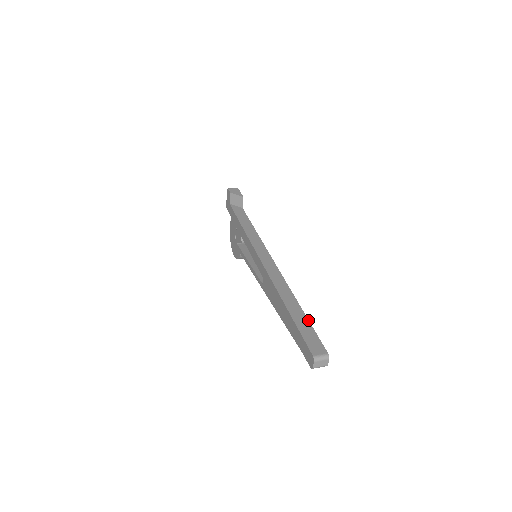
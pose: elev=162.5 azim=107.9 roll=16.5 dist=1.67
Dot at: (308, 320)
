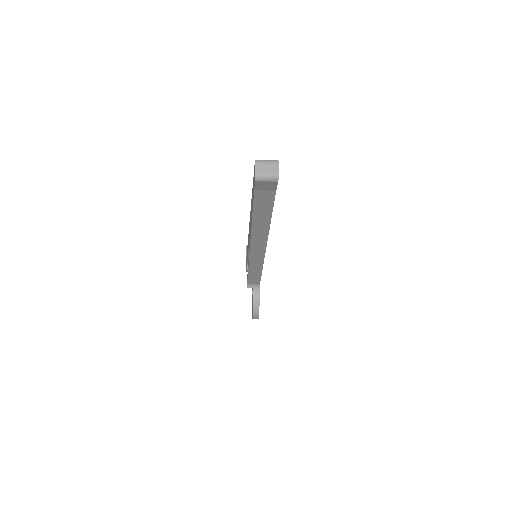
Dot at: occluded
